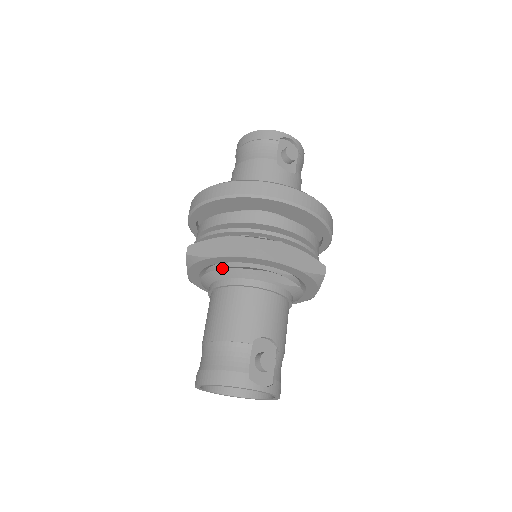
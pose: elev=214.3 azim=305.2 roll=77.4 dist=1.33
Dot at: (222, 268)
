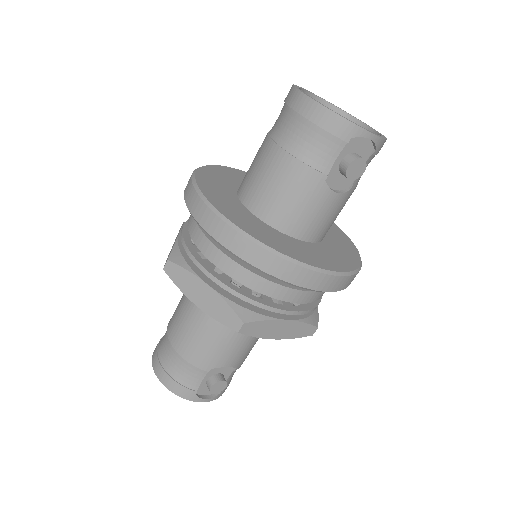
Dot at: occluded
